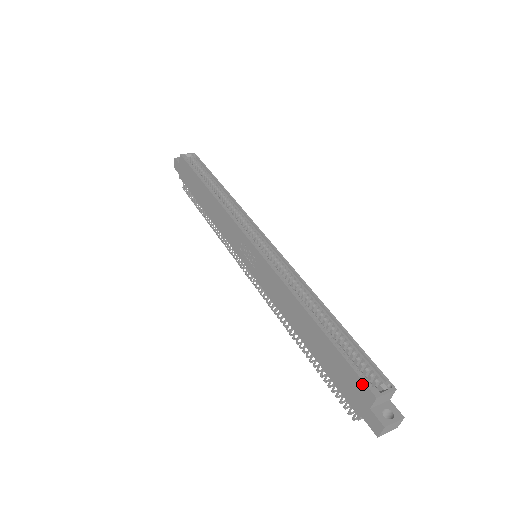
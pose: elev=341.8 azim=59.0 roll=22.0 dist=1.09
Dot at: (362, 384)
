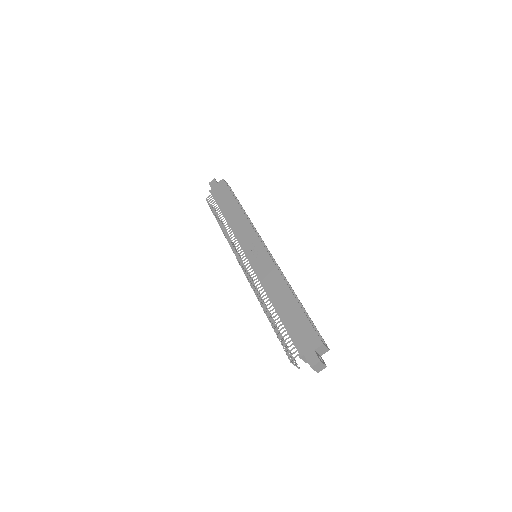
Dot at: (316, 336)
